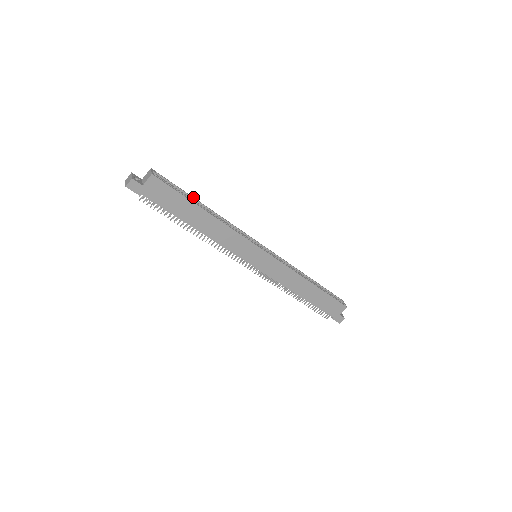
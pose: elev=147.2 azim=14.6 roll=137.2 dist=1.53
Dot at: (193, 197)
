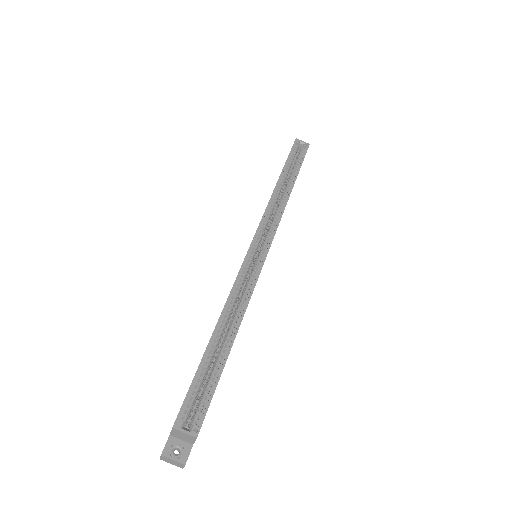
Dot at: (205, 351)
